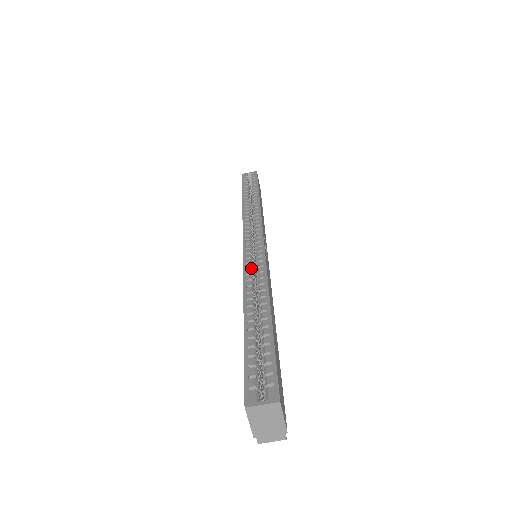
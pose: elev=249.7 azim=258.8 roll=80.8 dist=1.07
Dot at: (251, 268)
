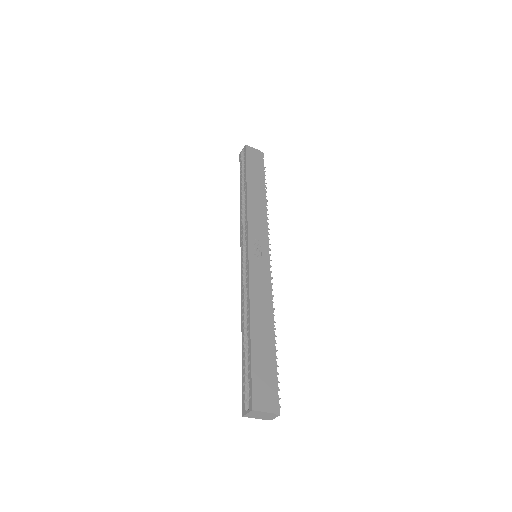
Dot at: (244, 286)
